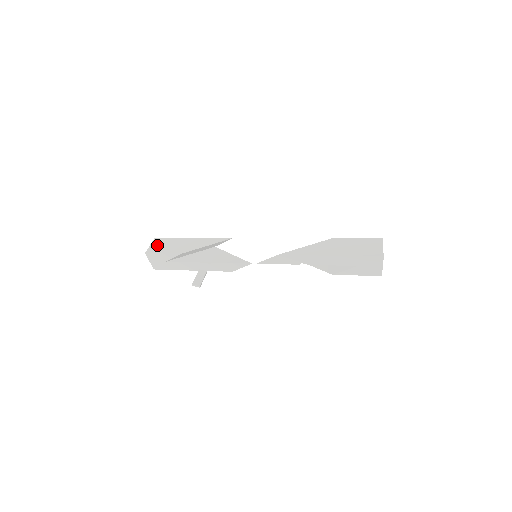
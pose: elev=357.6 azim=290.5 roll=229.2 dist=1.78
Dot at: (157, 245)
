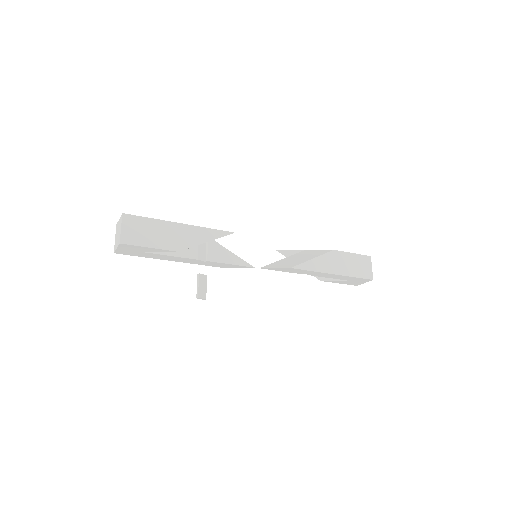
Dot at: (134, 230)
